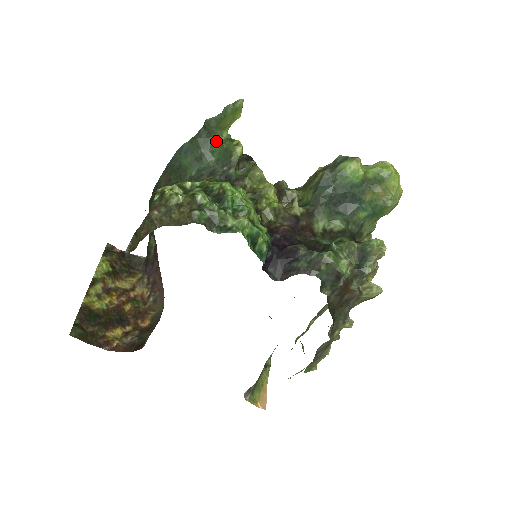
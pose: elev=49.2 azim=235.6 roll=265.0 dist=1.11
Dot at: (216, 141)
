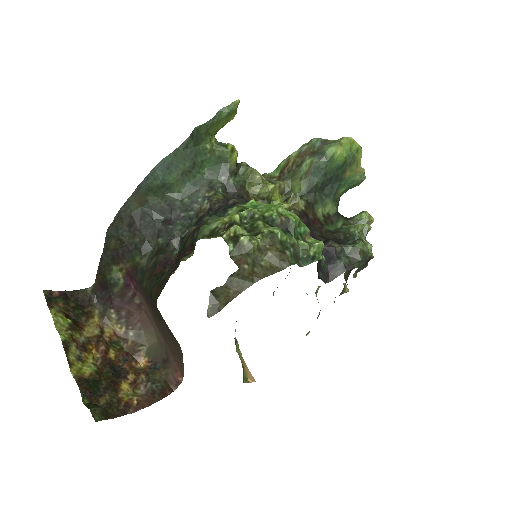
Dot at: (205, 149)
